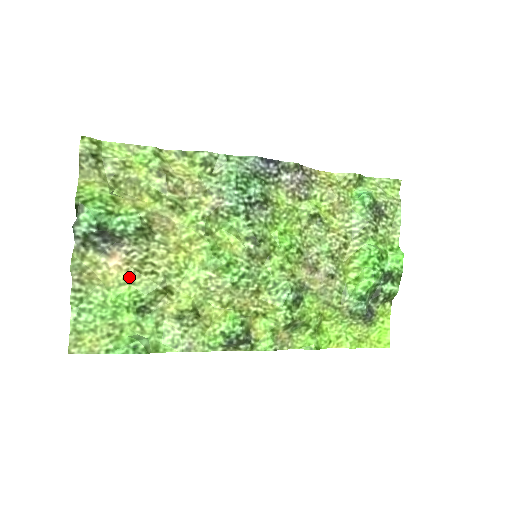
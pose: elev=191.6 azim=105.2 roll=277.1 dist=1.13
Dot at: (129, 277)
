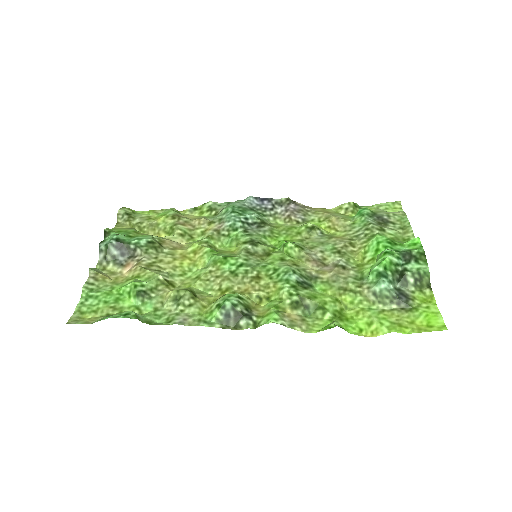
Dot at: (136, 273)
